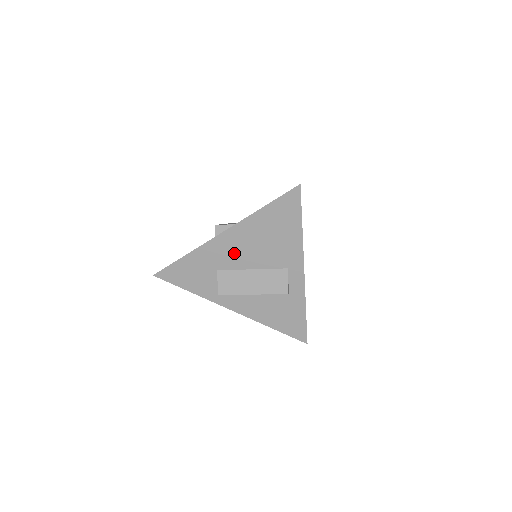
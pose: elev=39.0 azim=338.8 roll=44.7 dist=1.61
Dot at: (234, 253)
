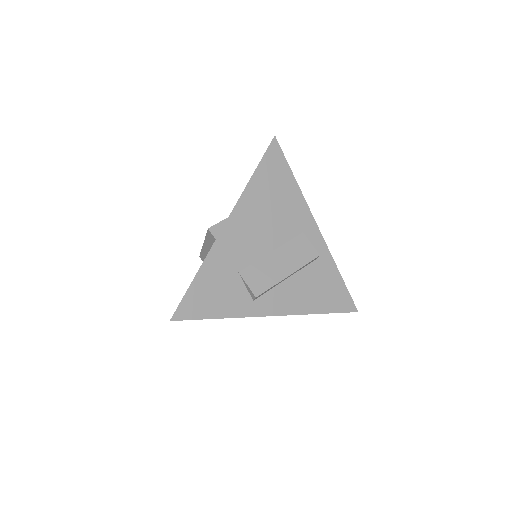
Dot at: (247, 241)
